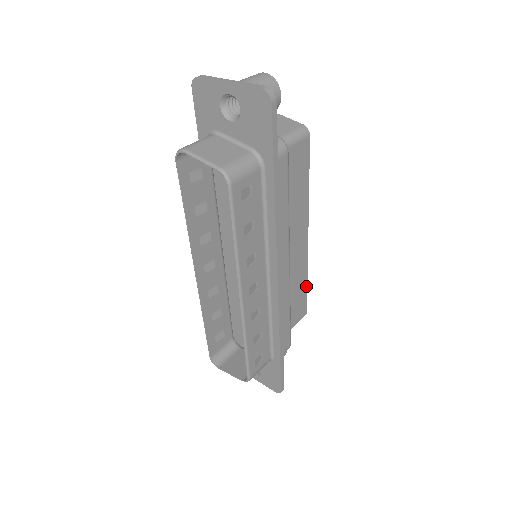
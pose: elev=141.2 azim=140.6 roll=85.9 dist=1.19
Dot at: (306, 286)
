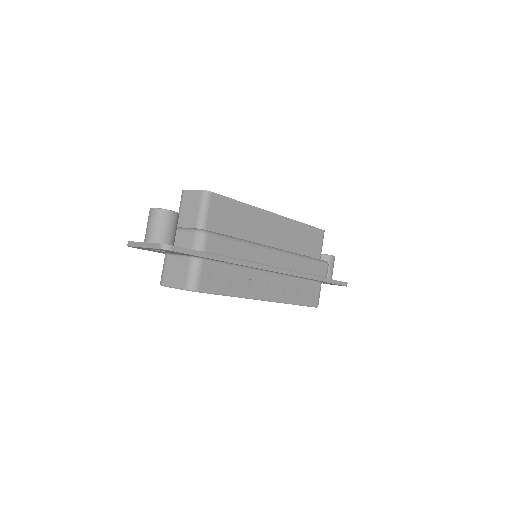
Dot at: (306, 225)
